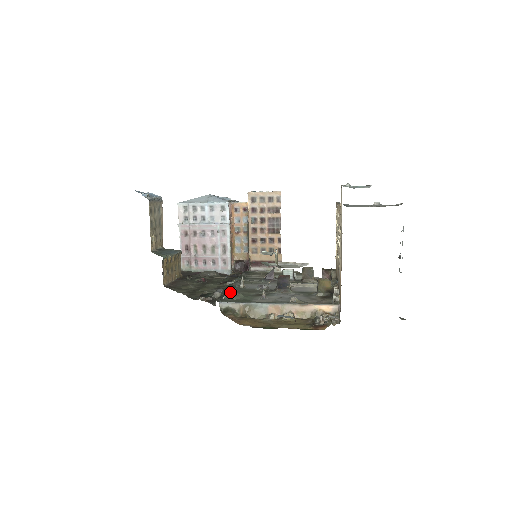
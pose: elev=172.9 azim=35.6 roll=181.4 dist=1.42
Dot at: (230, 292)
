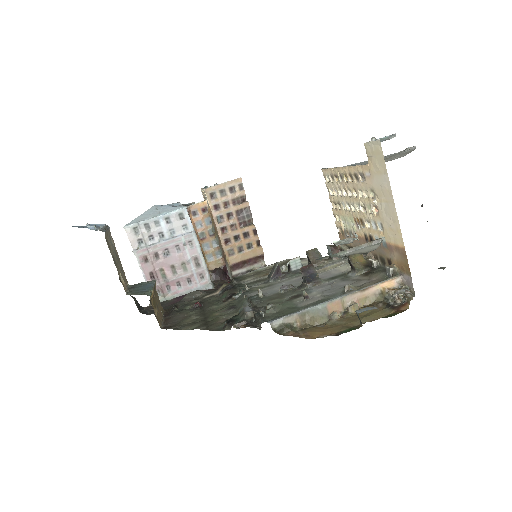
Dot at: (257, 306)
